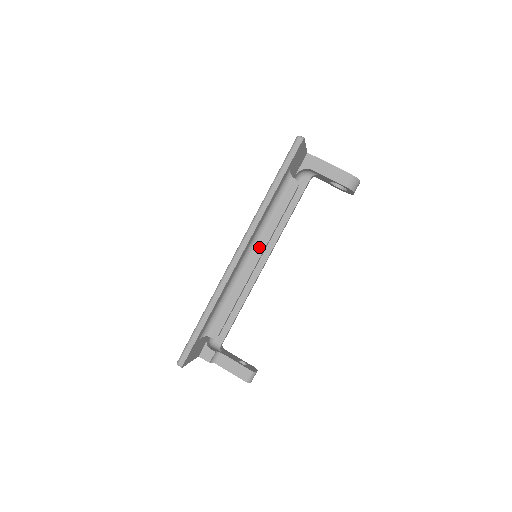
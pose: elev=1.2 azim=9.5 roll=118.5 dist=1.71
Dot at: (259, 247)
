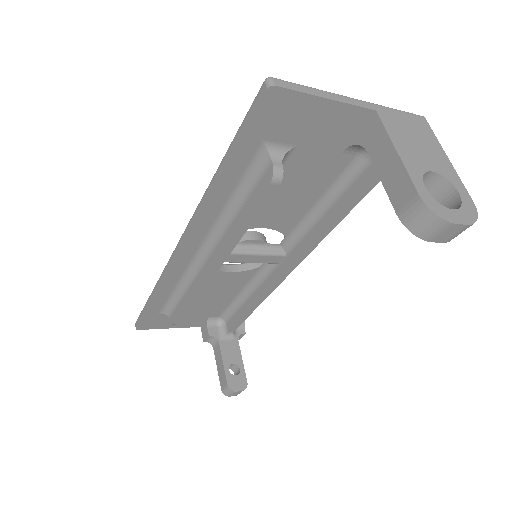
Dot at: (217, 250)
